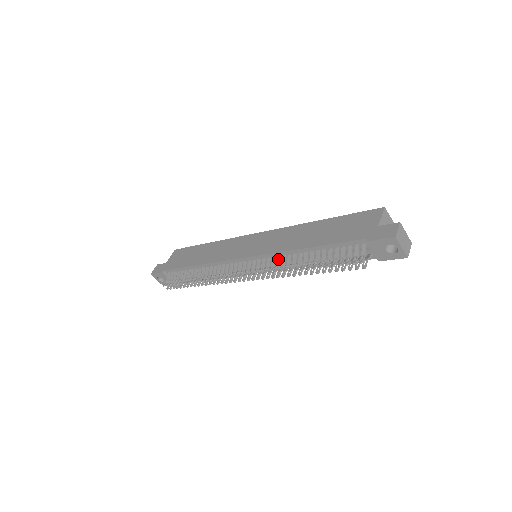
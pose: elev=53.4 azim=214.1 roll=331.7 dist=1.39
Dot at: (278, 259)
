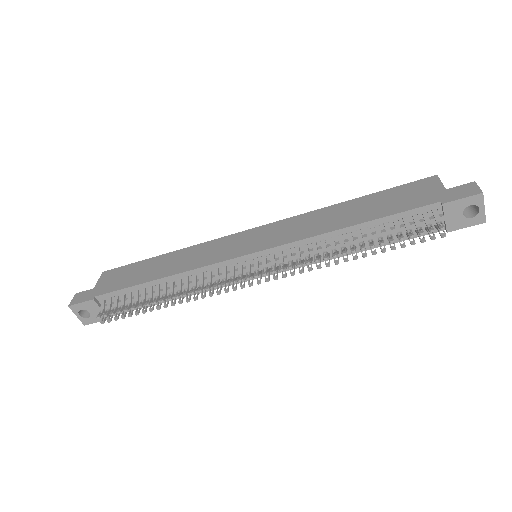
Dot at: (306, 248)
